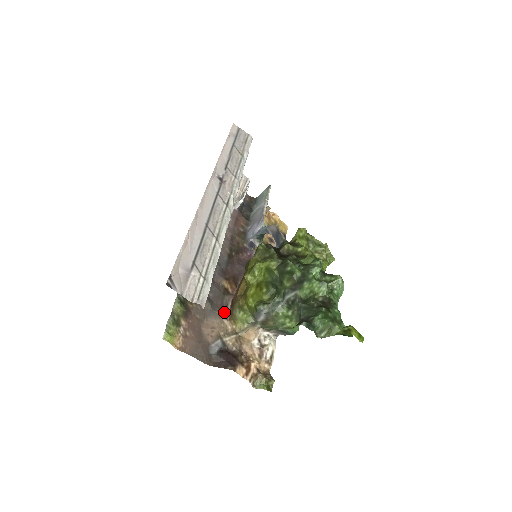
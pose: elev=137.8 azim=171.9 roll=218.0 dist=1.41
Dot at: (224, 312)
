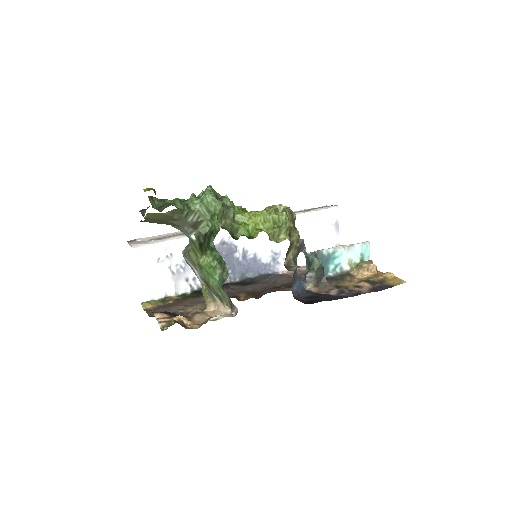
Dot at: occluded
